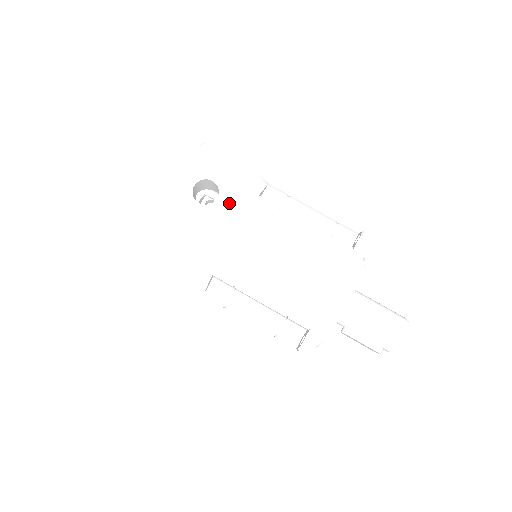
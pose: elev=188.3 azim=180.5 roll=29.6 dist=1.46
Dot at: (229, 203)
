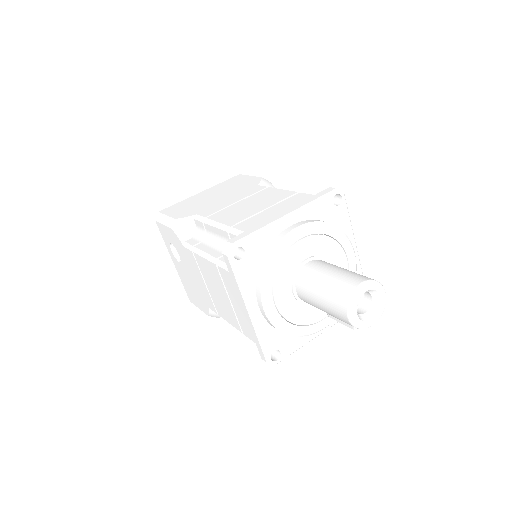
Dot at: (182, 256)
